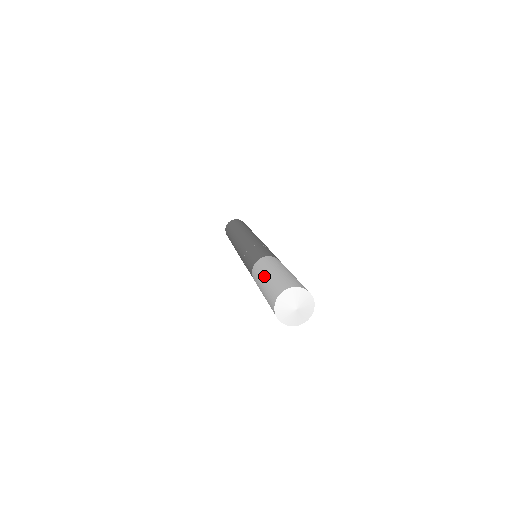
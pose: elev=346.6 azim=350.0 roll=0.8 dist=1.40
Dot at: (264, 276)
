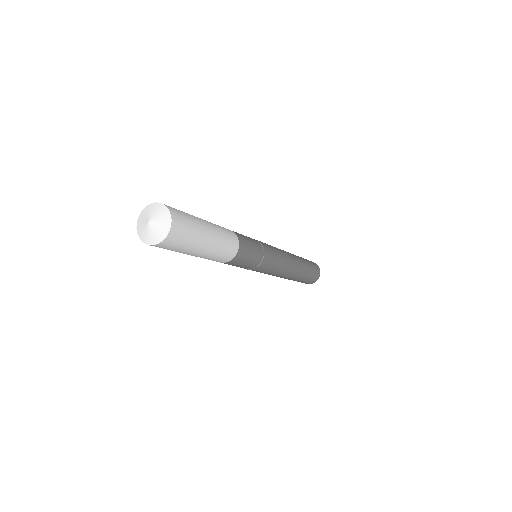
Dot at: occluded
